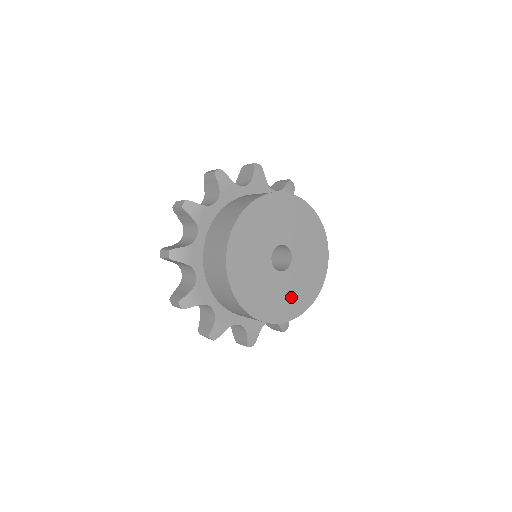
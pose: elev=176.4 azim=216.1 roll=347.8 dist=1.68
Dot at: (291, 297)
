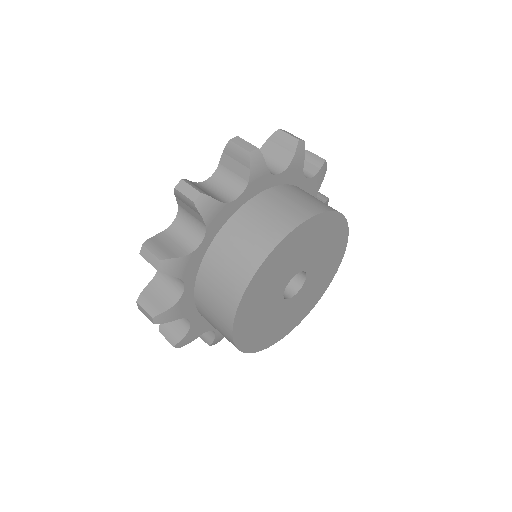
Dot at: (285, 322)
